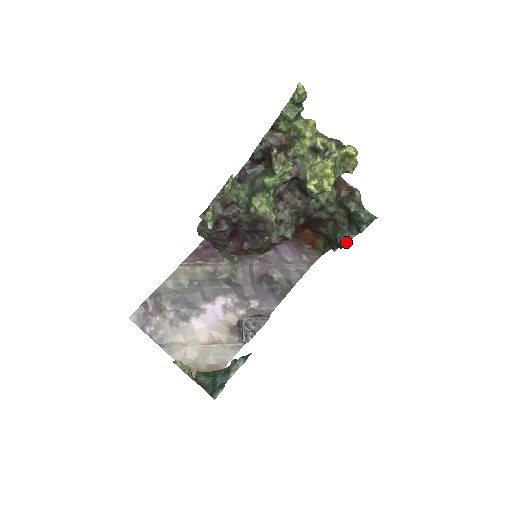
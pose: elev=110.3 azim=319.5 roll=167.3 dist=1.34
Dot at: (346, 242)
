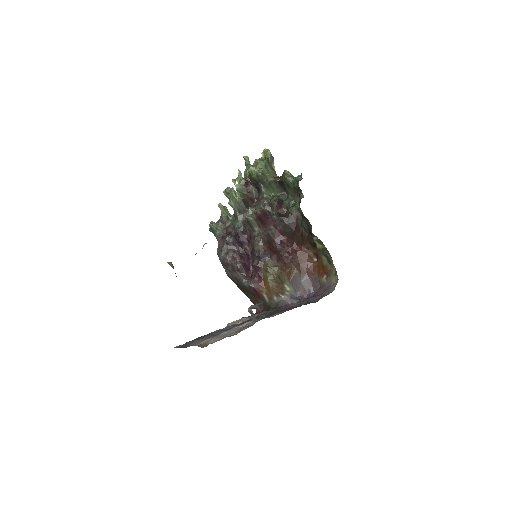
Dot at: occluded
